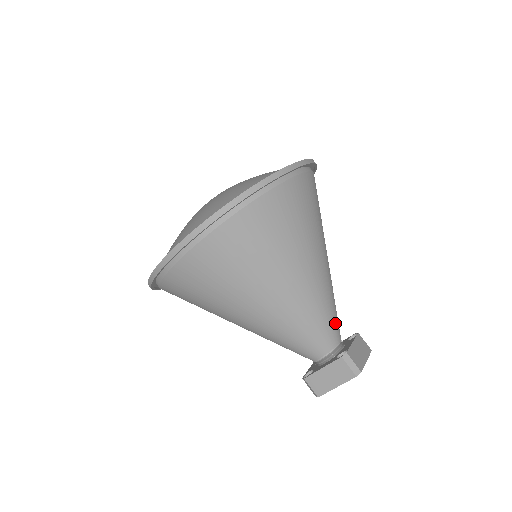
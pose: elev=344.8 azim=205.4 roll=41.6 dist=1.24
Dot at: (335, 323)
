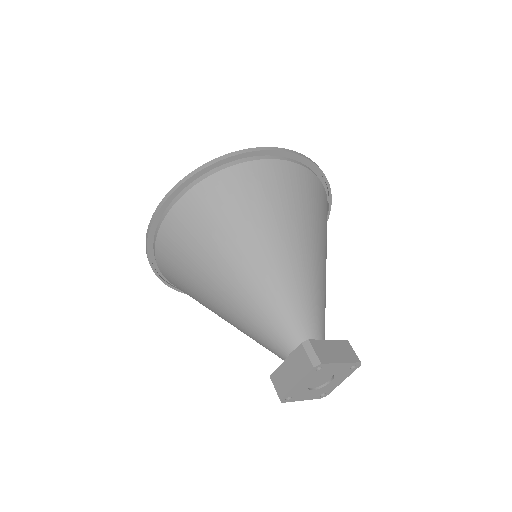
Dot at: (312, 316)
